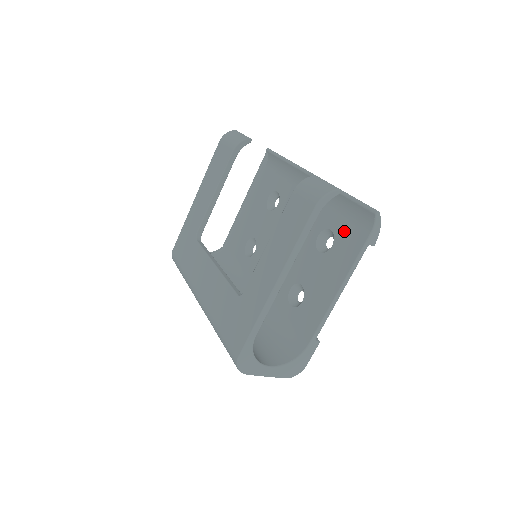
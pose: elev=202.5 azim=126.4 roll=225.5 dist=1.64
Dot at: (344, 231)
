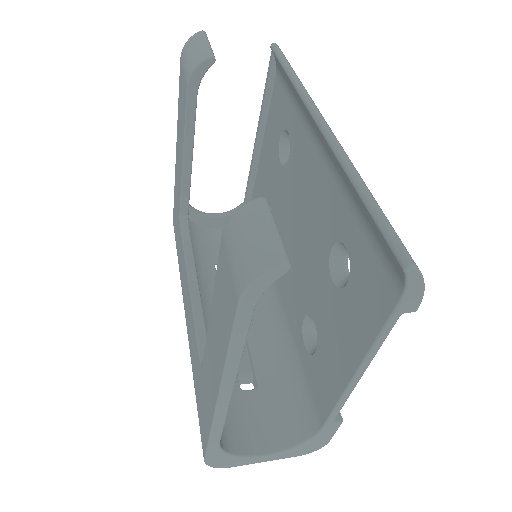
Dot at: (363, 265)
